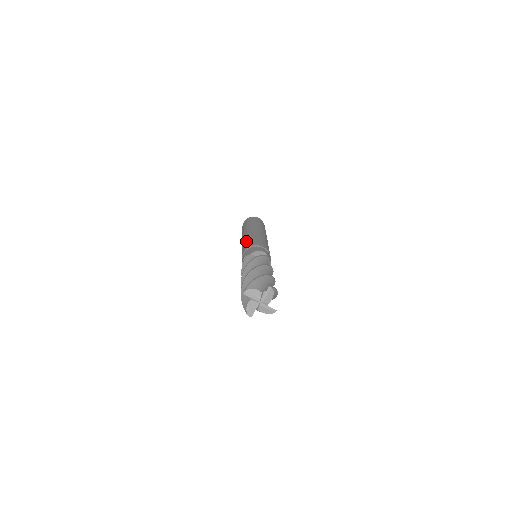
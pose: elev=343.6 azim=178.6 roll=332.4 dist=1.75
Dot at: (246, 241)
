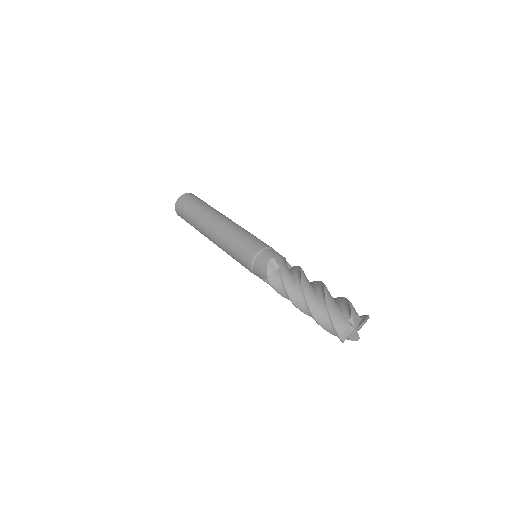
Dot at: (244, 235)
